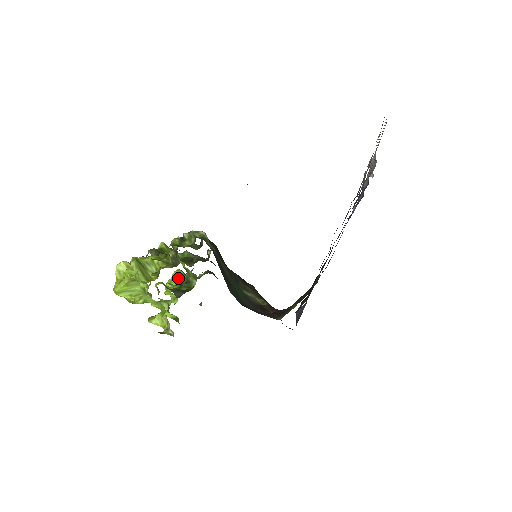
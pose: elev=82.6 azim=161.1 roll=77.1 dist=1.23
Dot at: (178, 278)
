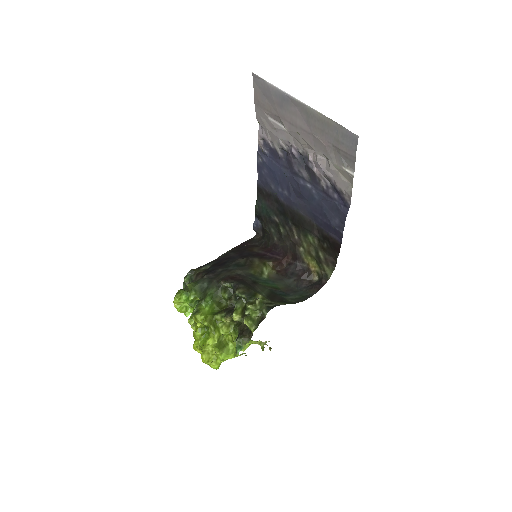
Dot at: (183, 300)
